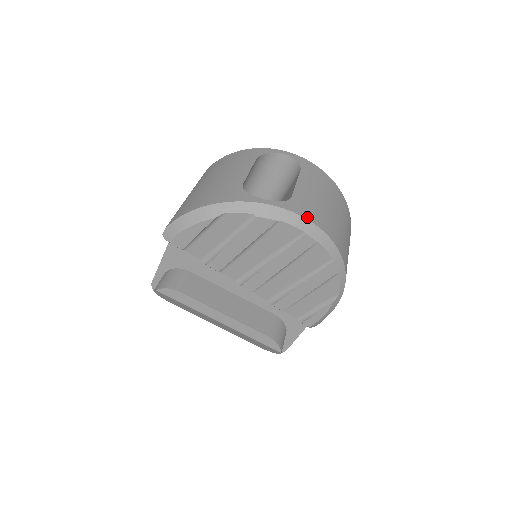
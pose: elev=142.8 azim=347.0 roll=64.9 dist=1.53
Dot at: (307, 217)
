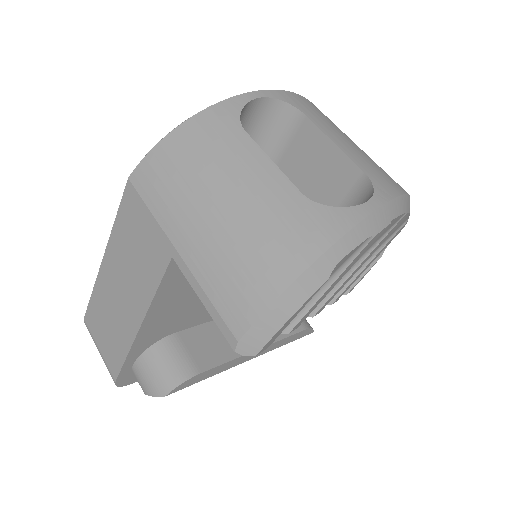
Dot at: (400, 191)
